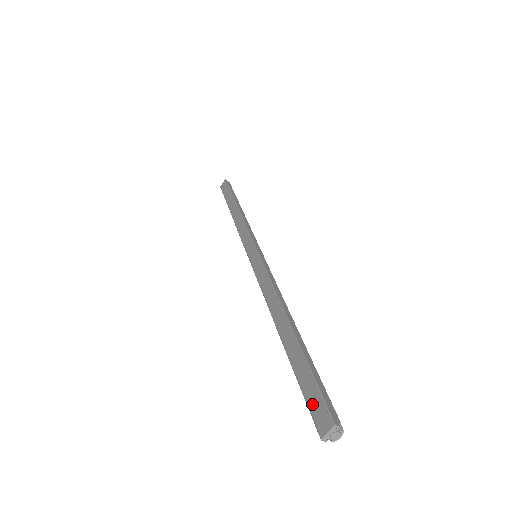
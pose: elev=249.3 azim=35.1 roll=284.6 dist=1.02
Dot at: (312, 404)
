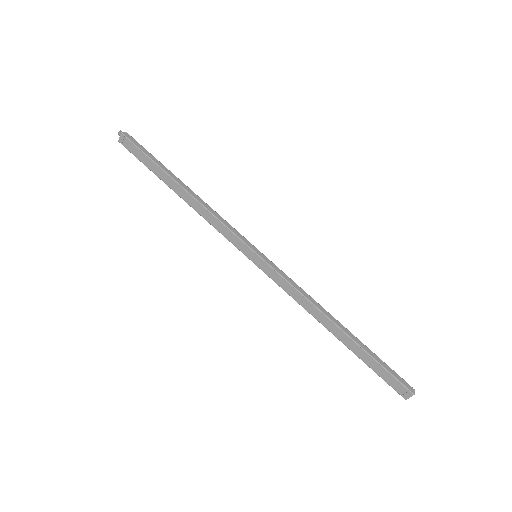
Dot at: (391, 383)
